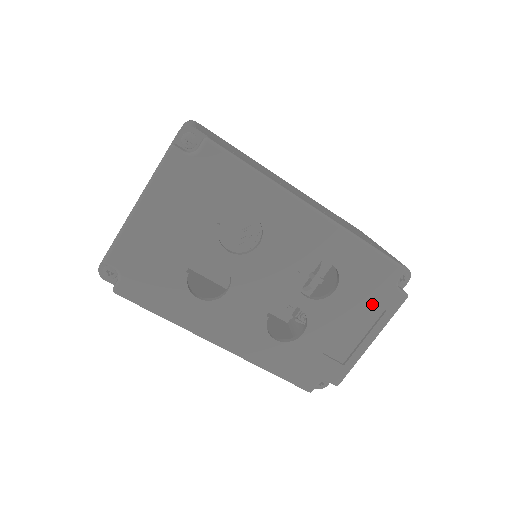
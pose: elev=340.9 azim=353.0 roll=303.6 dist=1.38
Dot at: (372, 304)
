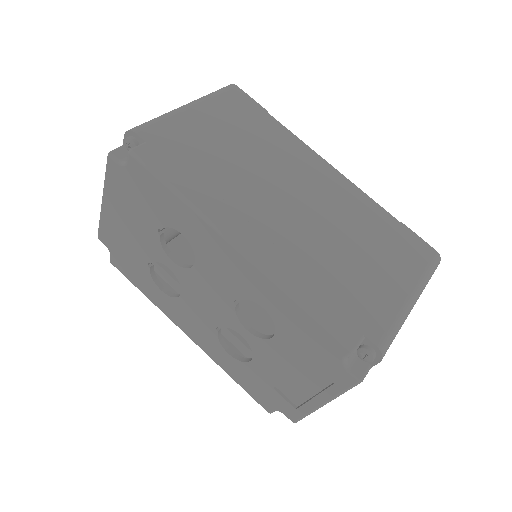
Dot at: (319, 368)
